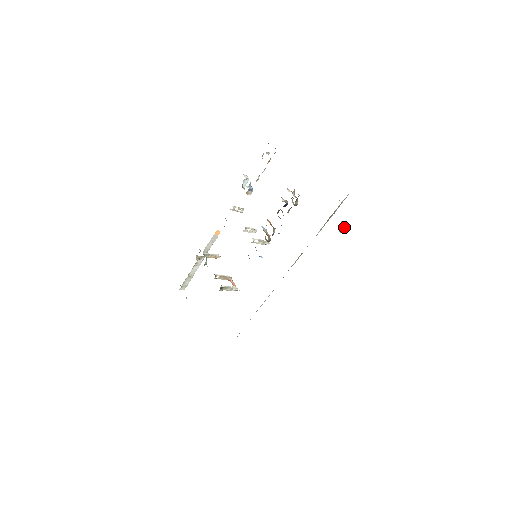
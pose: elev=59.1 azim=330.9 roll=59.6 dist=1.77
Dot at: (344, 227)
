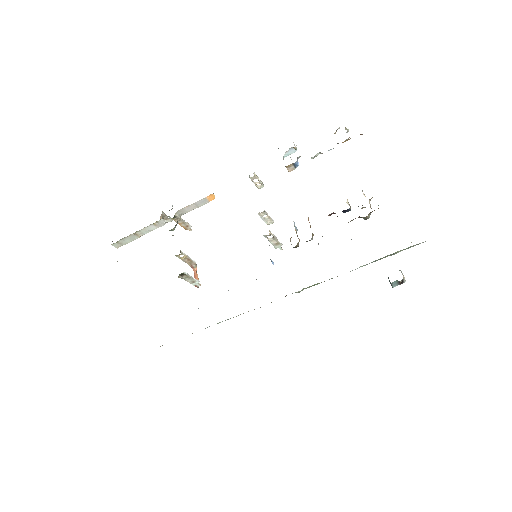
Dot at: (401, 280)
